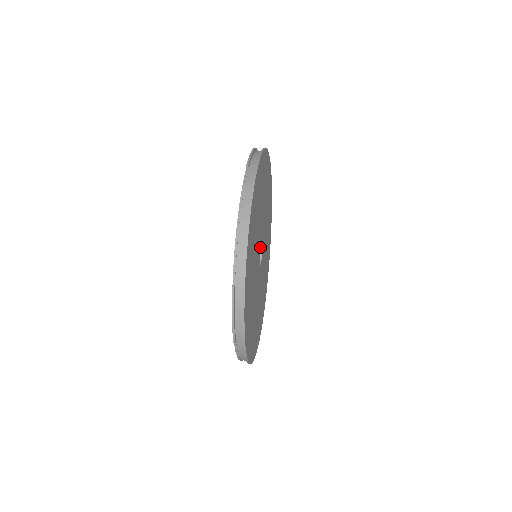
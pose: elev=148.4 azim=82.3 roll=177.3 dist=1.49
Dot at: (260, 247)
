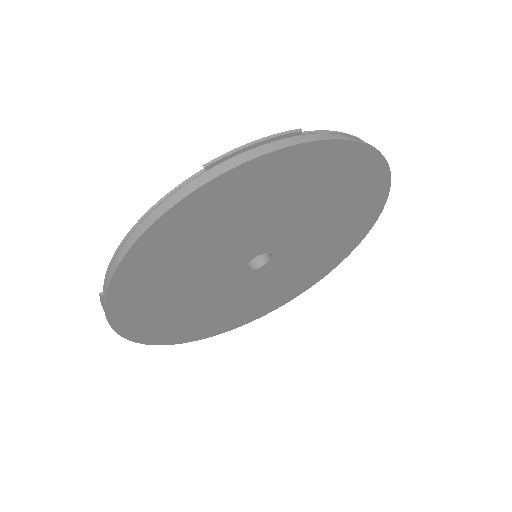
Dot at: (253, 254)
